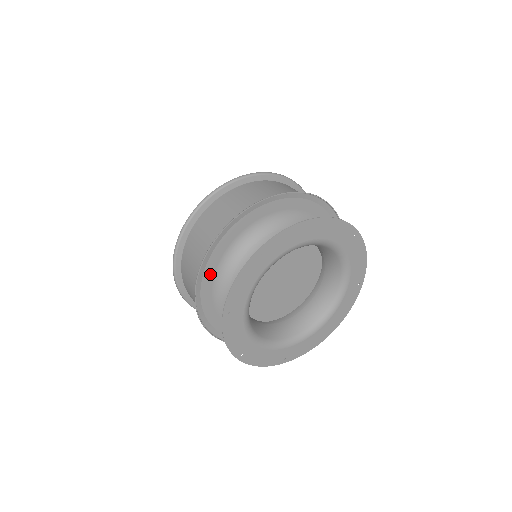
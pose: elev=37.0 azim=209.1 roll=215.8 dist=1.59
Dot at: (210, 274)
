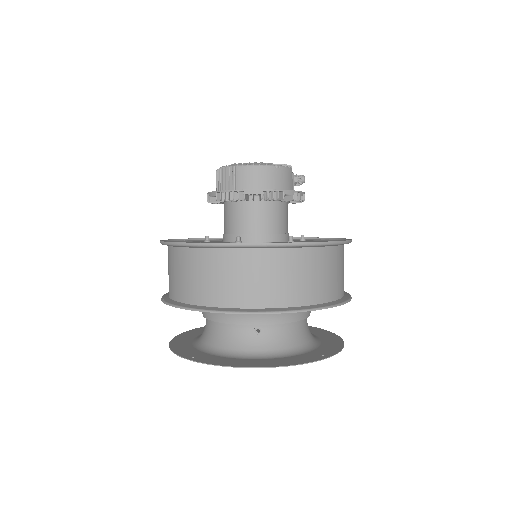
Dot at: occluded
